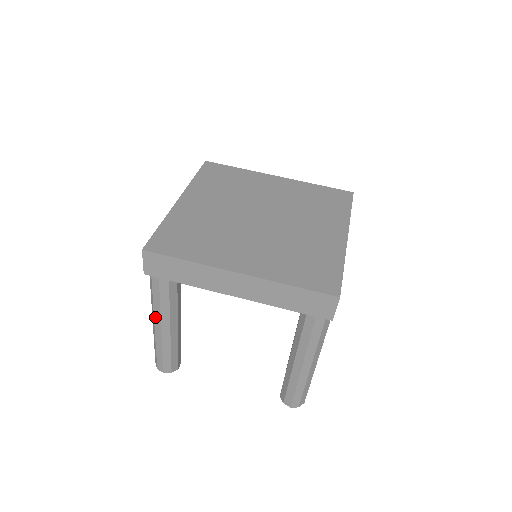
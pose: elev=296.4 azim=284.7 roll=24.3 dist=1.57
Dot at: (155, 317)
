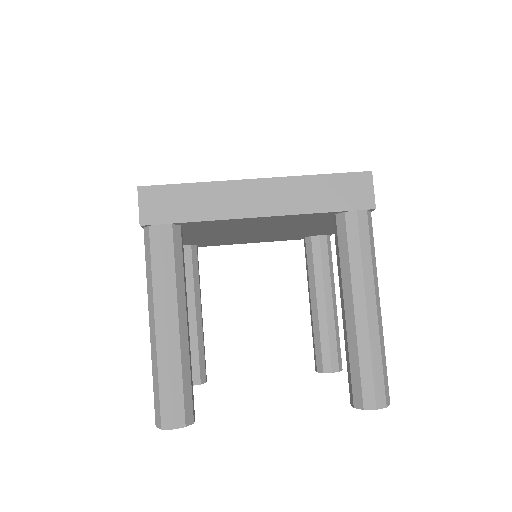
Dot at: (155, 305)
